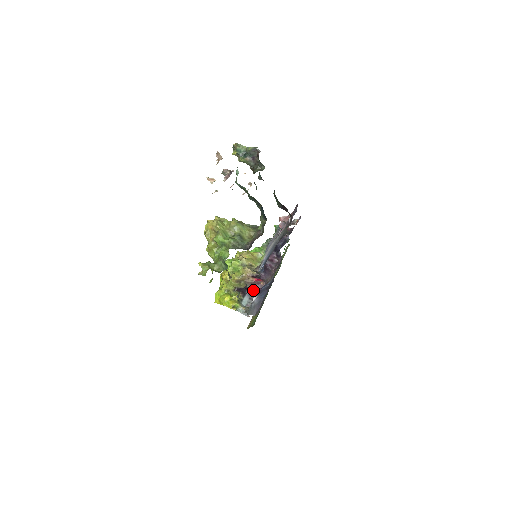
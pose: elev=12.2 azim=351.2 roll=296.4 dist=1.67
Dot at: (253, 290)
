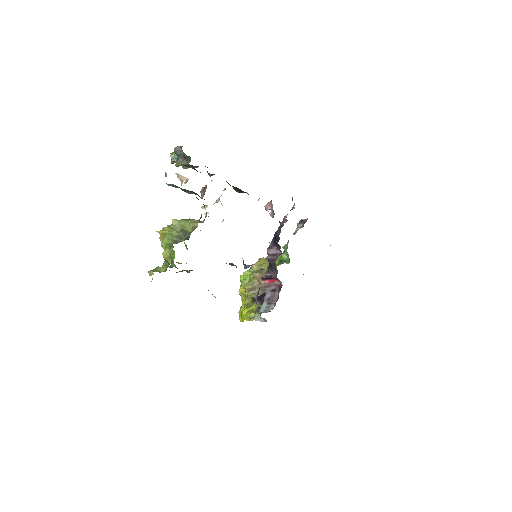
Dot at: (271, 294)
